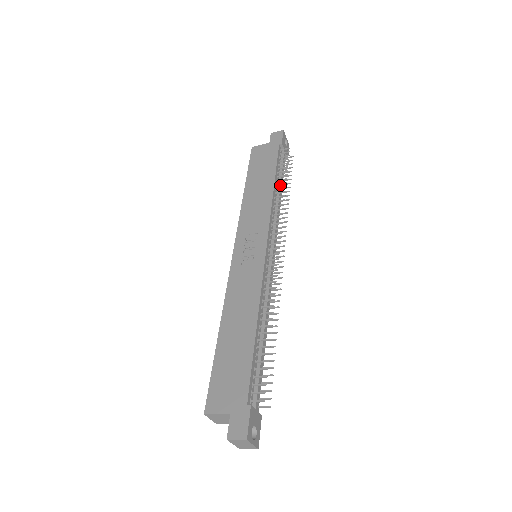
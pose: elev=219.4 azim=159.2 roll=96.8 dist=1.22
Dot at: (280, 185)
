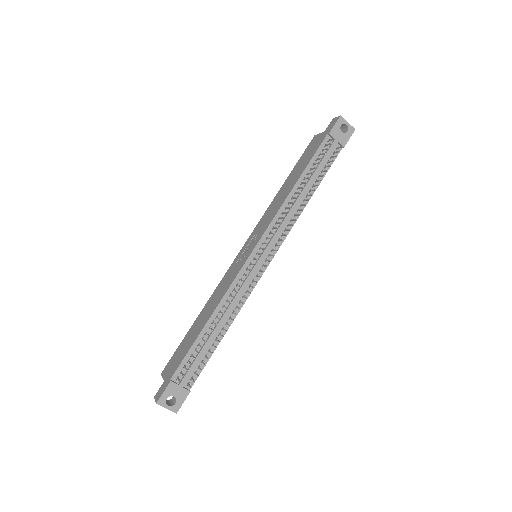
Dot at: (306, 183)
